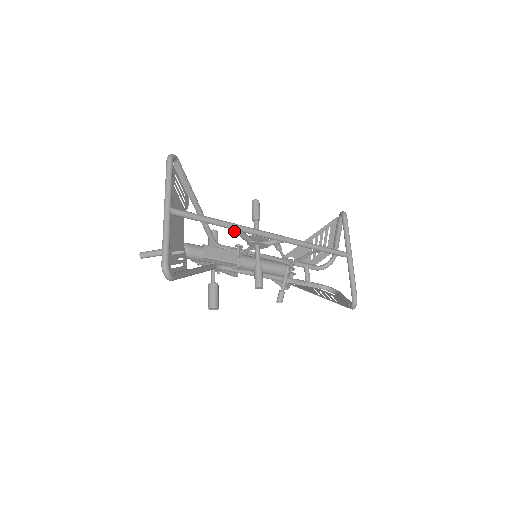
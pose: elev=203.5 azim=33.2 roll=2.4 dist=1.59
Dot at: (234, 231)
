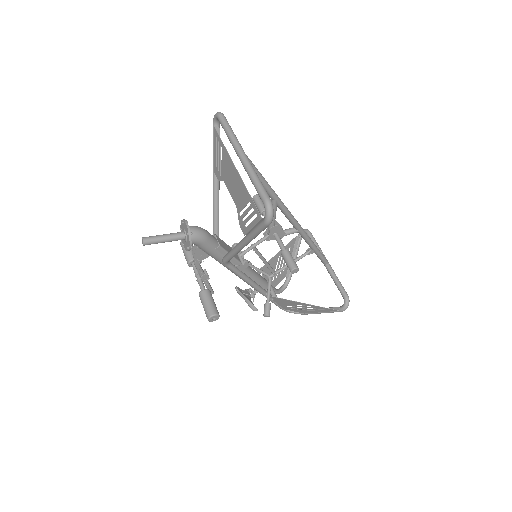
Dot at: (275, 205)
